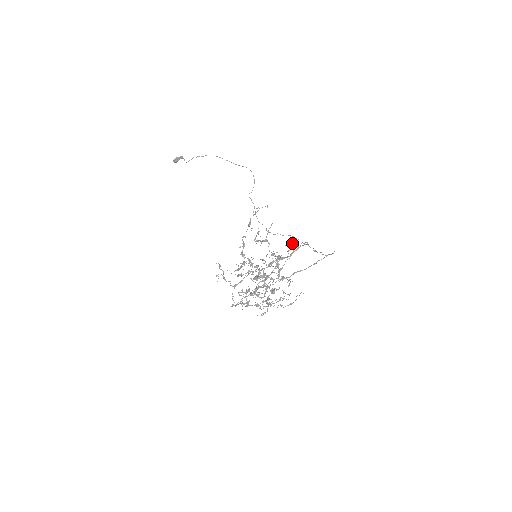
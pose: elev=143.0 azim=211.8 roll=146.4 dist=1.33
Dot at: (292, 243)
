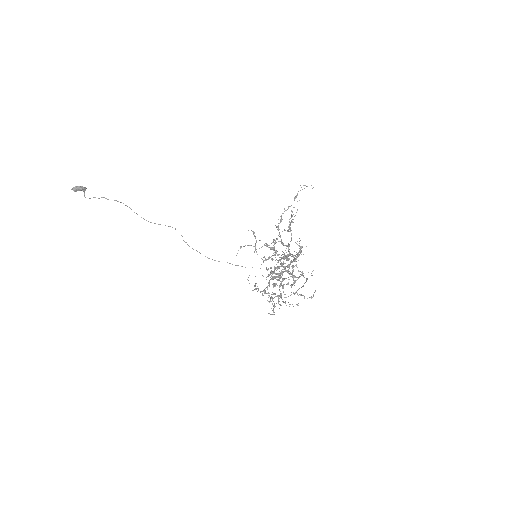
Dot at: (290, 253)
